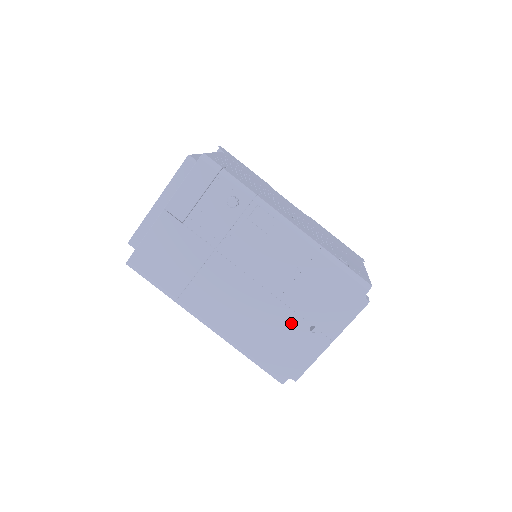
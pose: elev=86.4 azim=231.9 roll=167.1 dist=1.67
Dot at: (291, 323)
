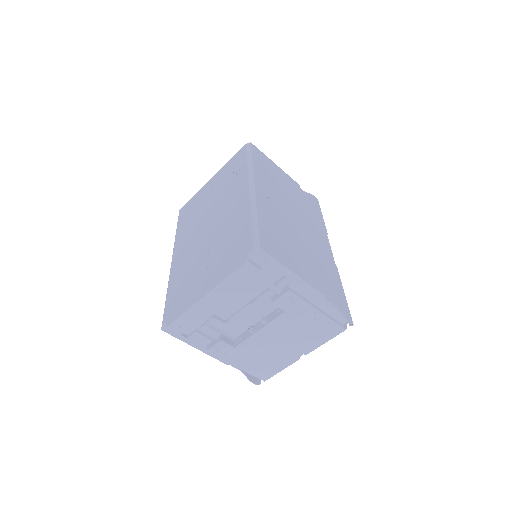
Dot at: (200, 270)
